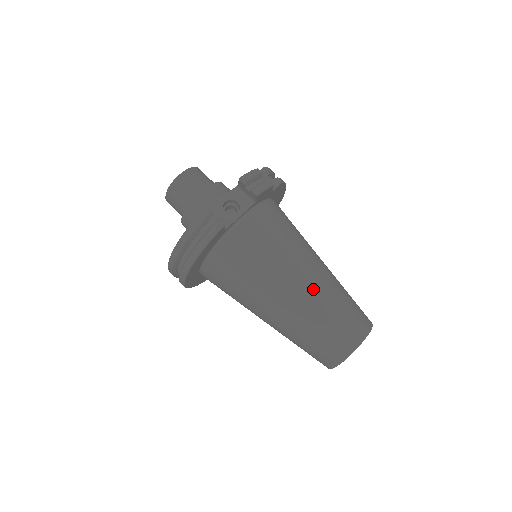
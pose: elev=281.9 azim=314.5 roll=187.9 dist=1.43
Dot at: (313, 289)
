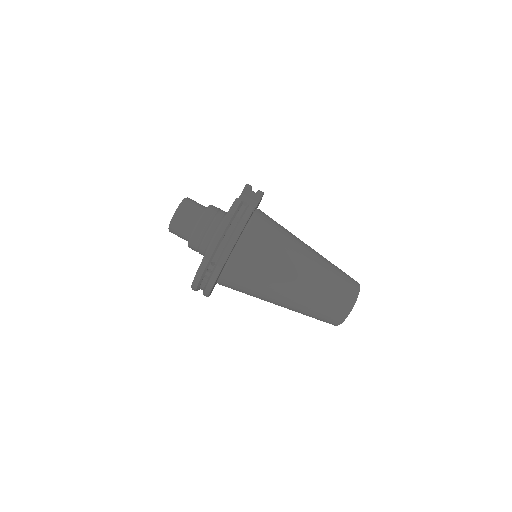
Dot at: (317, 256)
